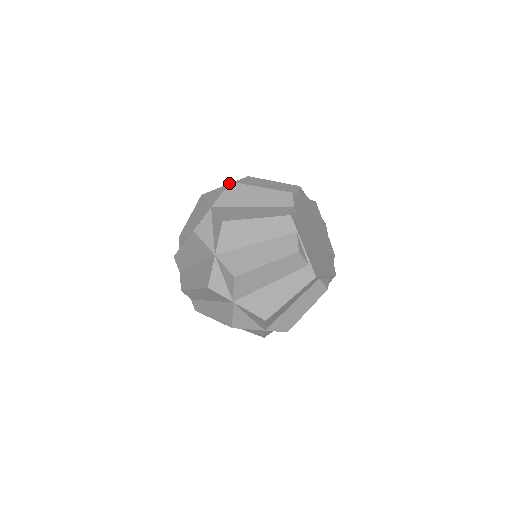
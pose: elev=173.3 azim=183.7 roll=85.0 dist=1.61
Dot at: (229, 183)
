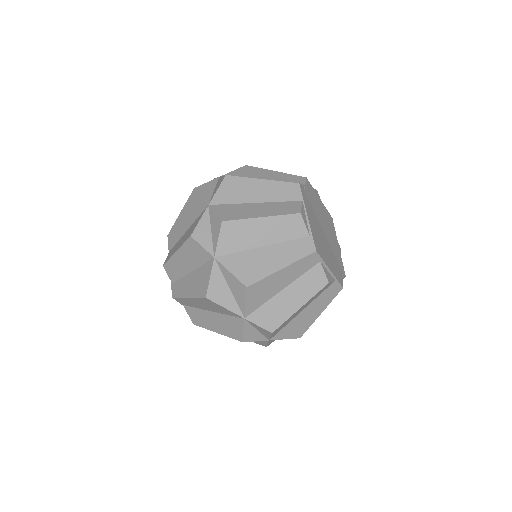
Dot at: occluded
